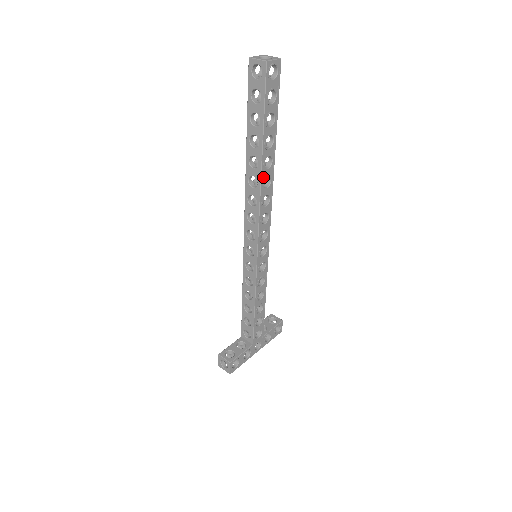
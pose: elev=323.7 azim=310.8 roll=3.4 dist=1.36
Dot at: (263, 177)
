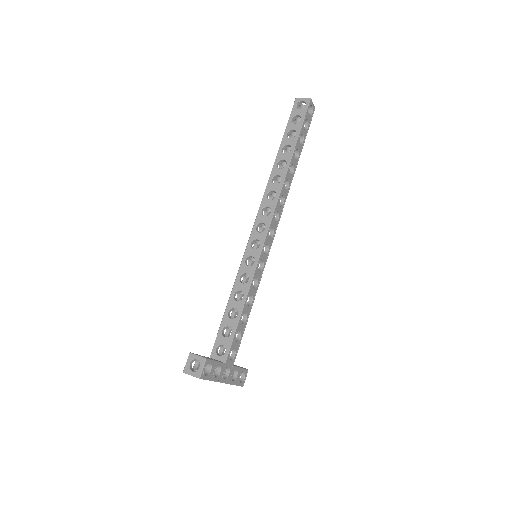
Dot at: (287, 177)
